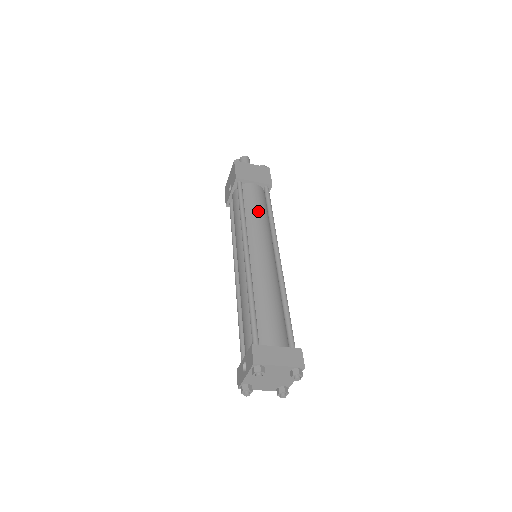
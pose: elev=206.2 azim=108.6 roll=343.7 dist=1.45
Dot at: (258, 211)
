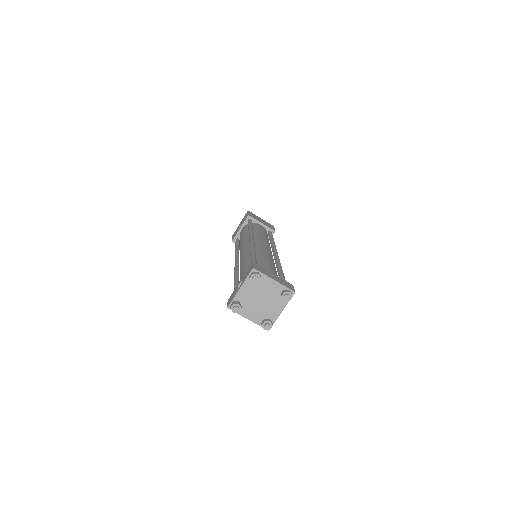
Dot at: (263, 233)
